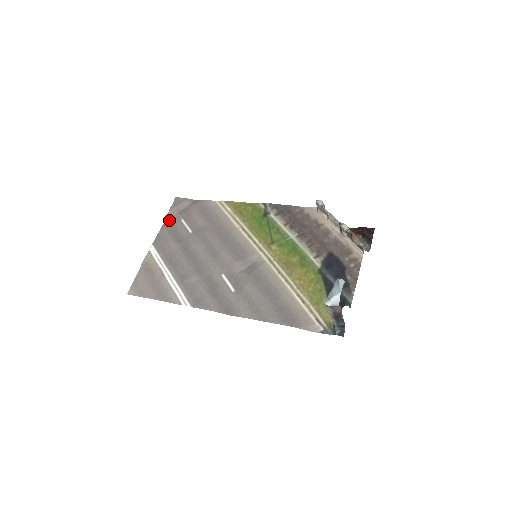
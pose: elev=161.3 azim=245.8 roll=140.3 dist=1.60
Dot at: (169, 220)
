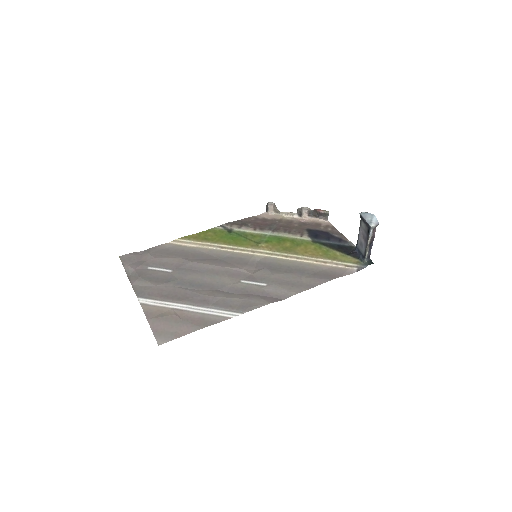
Dot at: (133, 274)
